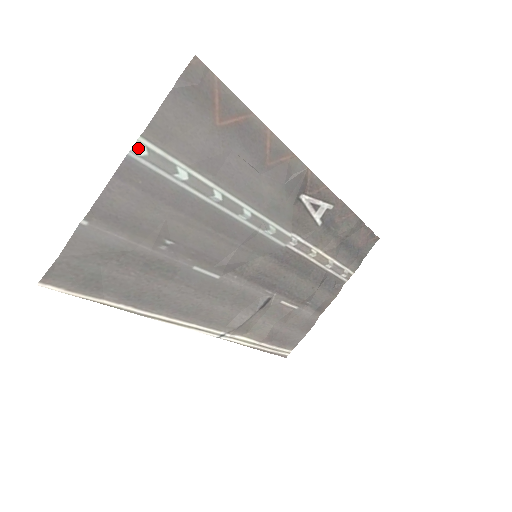
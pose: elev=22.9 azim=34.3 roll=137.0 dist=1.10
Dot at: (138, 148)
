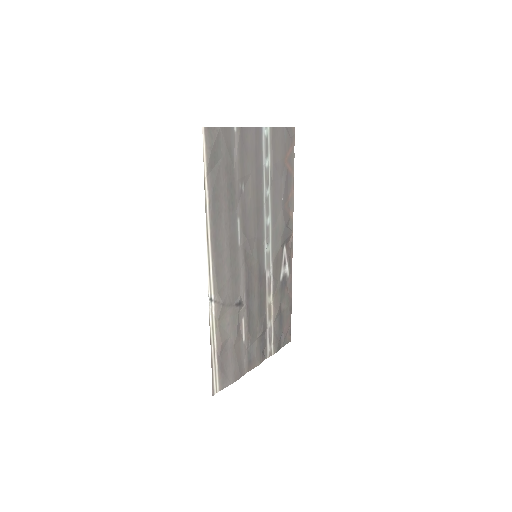
Dot at: (266, 130)
